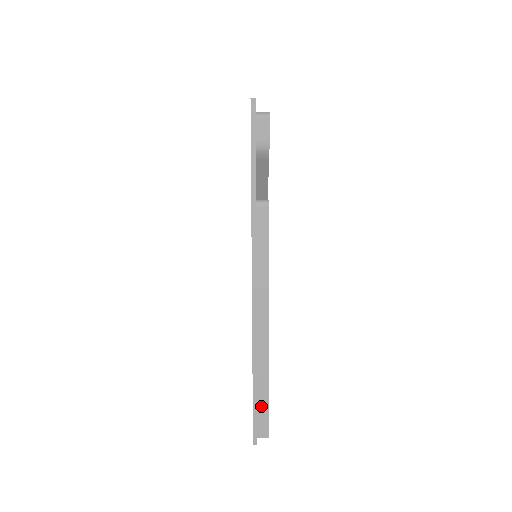
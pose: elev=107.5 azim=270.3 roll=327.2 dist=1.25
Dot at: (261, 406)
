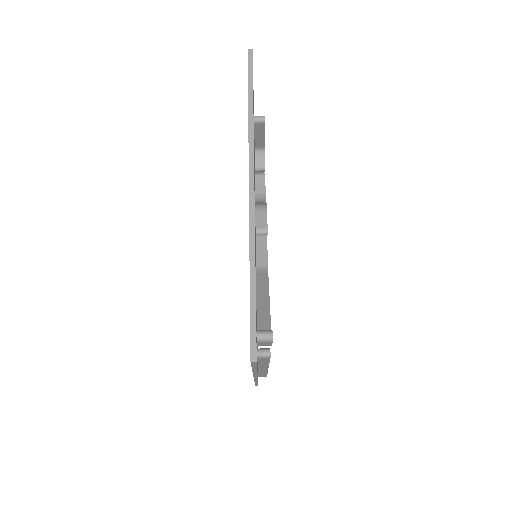
Dot at: (261, 375)
